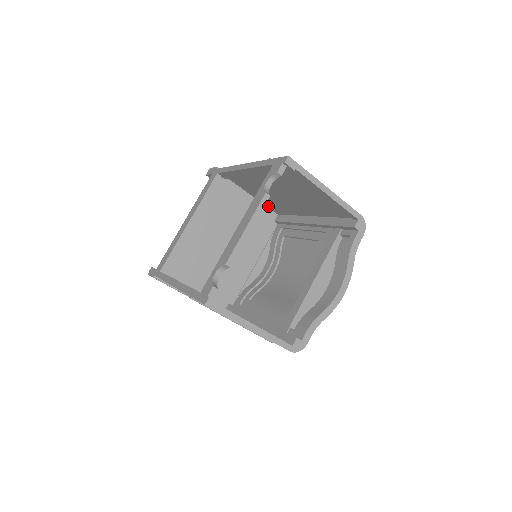
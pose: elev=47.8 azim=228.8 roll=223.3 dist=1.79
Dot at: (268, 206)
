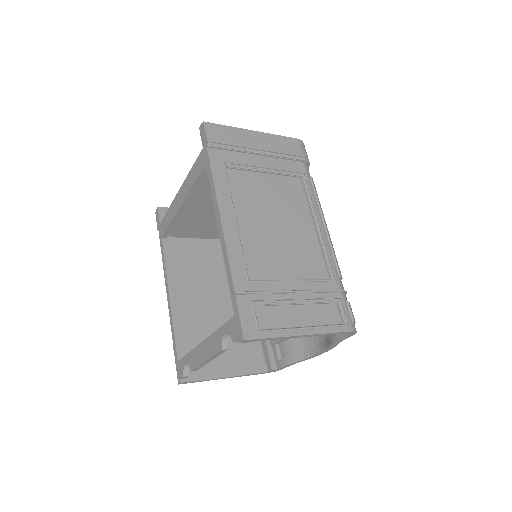
Dot at: (285, 174)
